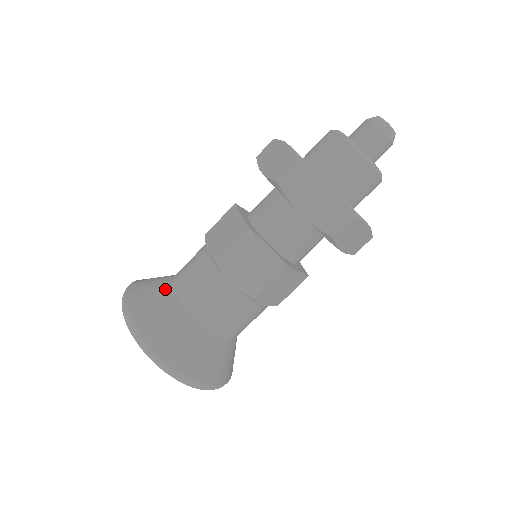
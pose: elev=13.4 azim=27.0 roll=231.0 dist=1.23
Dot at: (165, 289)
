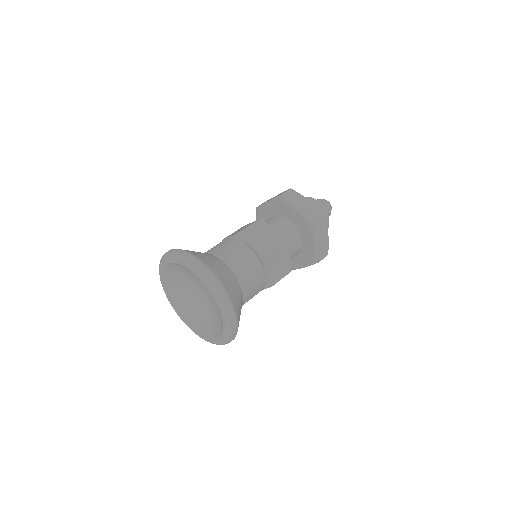
Dot at: (224, 265)
